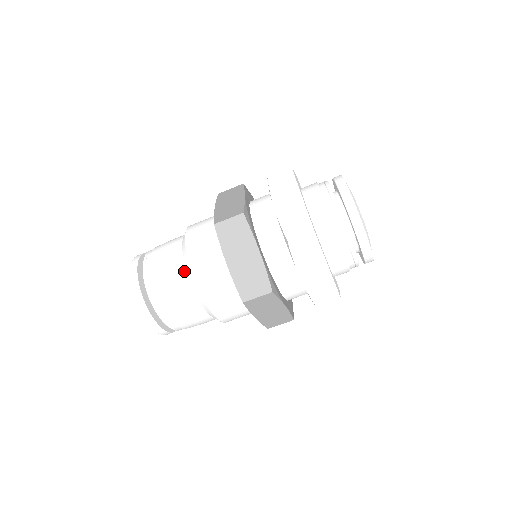
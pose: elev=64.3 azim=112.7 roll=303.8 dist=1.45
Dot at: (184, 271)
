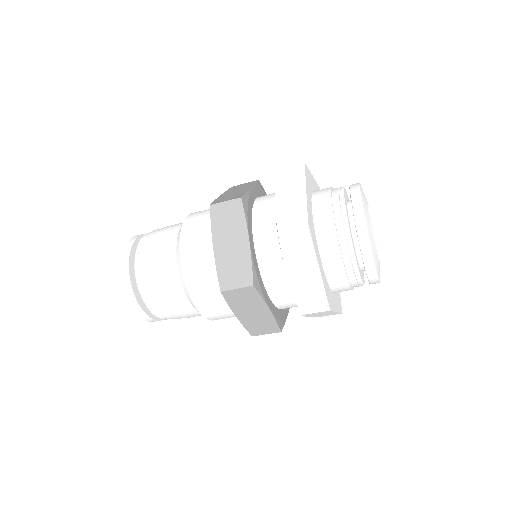
Dot at: (187, 302)
